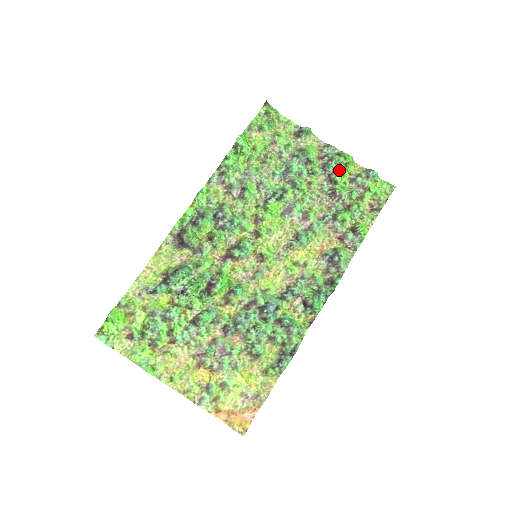
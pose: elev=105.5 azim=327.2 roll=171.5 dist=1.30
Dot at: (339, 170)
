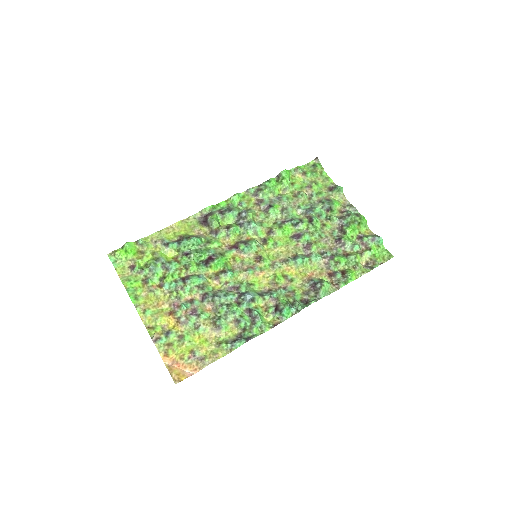
Dot at: (351, 225)
